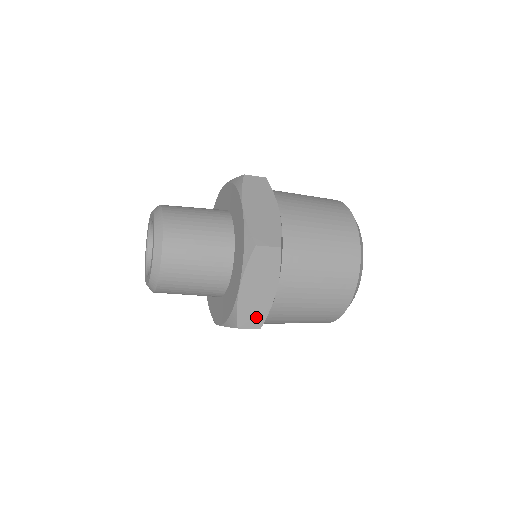
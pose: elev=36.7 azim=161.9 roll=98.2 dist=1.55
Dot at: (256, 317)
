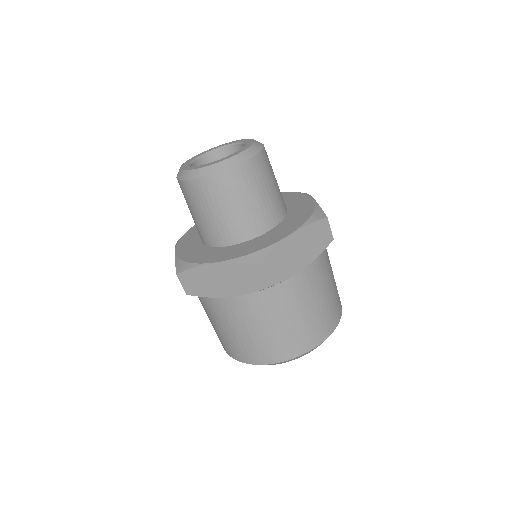
Dot at: (275, 273)
